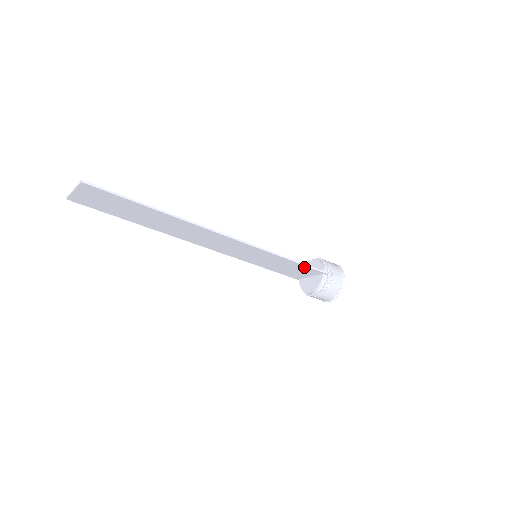
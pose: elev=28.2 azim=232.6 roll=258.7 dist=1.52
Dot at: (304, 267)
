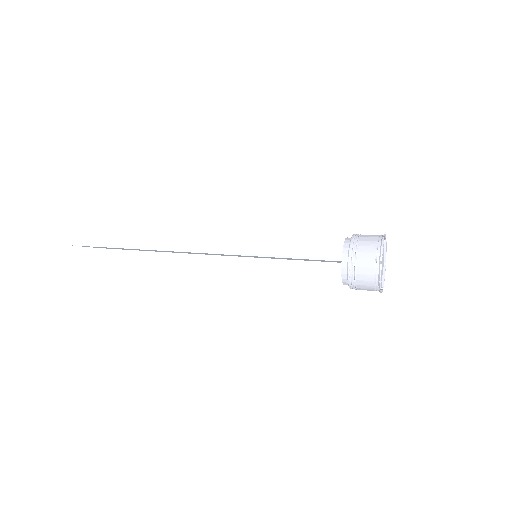
Dot at: (309, 259)
